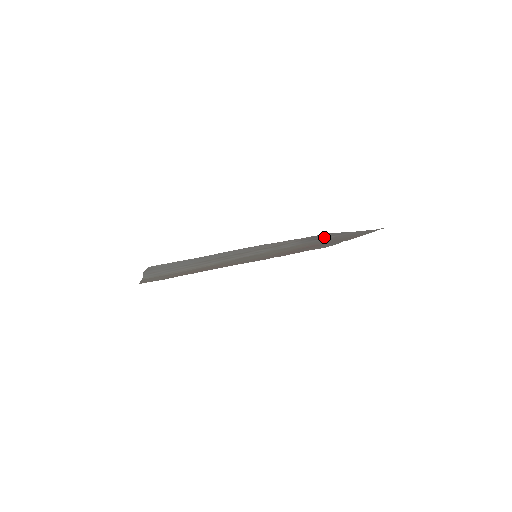
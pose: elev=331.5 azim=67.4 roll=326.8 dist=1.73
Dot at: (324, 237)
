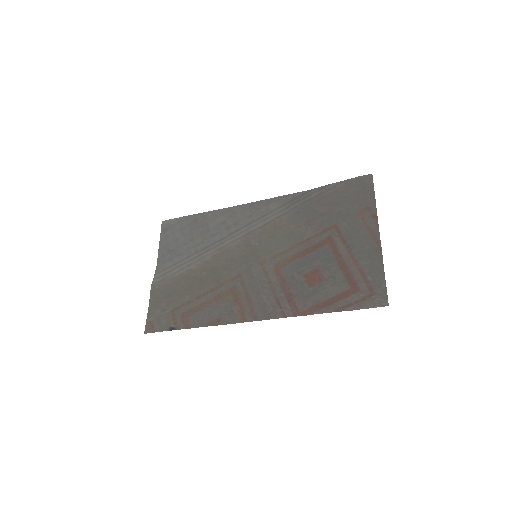
Dot at: (307, 197)
